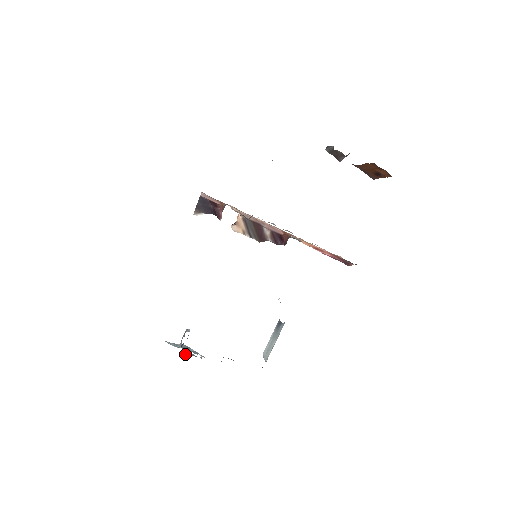
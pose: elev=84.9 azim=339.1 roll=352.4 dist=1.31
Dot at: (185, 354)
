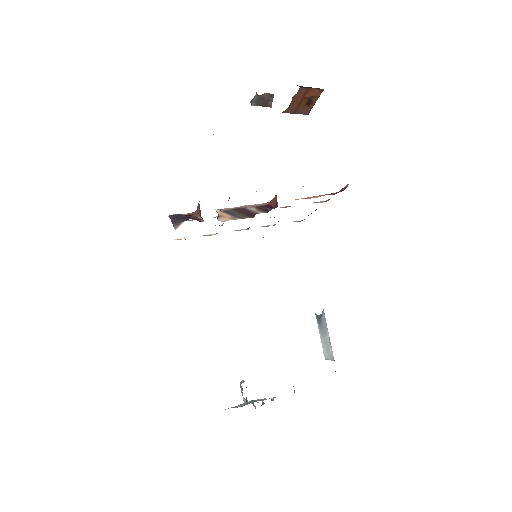
Dot at: (255, 408)
